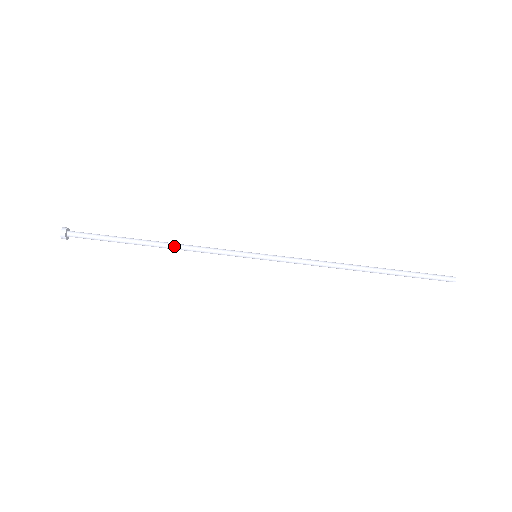
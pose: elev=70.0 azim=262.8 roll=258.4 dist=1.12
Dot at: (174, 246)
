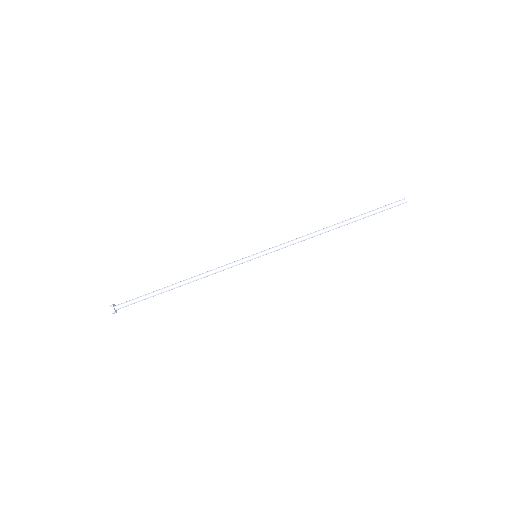
Dot at: (195, 278)
